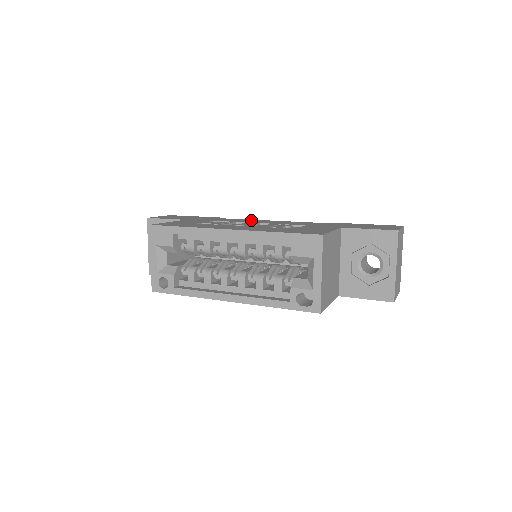
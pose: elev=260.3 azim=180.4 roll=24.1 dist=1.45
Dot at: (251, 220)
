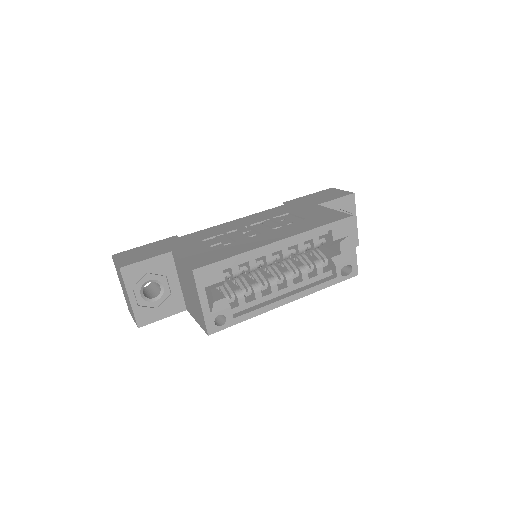
Dot at: (223, 226)
